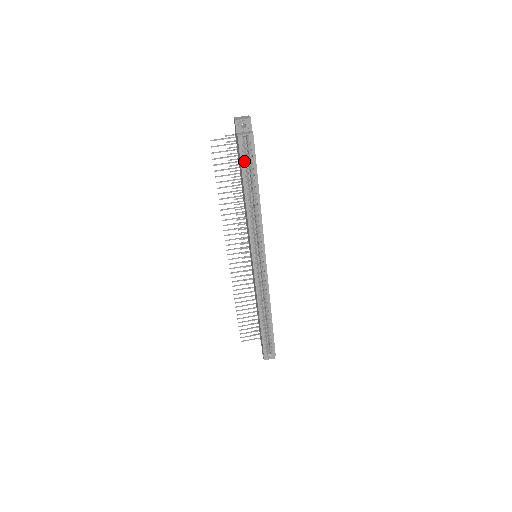
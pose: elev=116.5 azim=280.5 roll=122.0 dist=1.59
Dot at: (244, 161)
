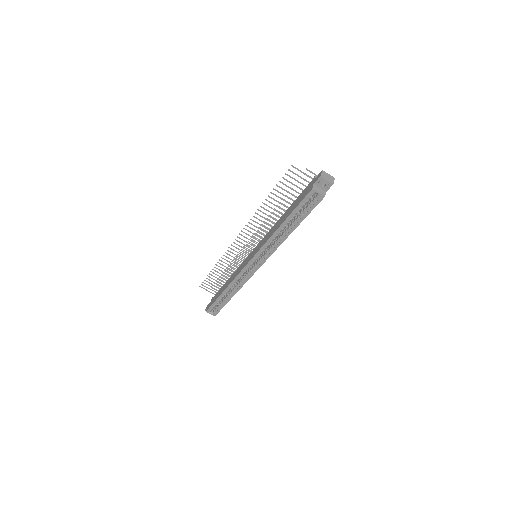
Dot at: (301, 206)
